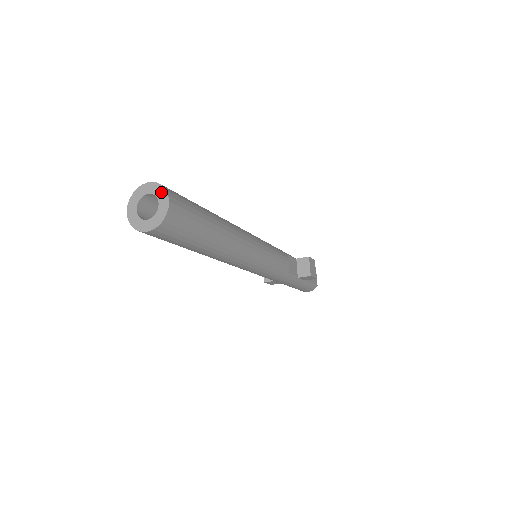
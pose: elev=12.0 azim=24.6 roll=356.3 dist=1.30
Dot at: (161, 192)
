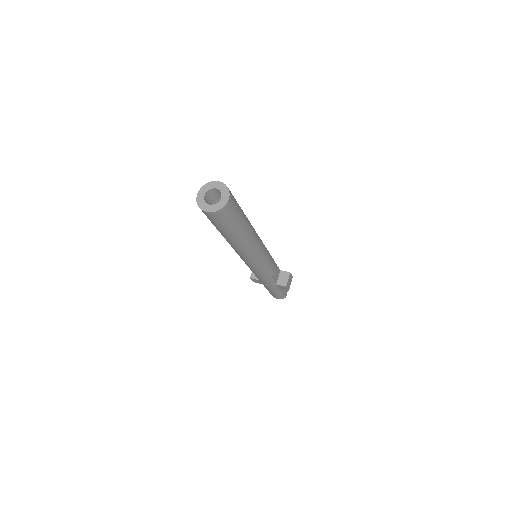
Dot at: (225, 191)
